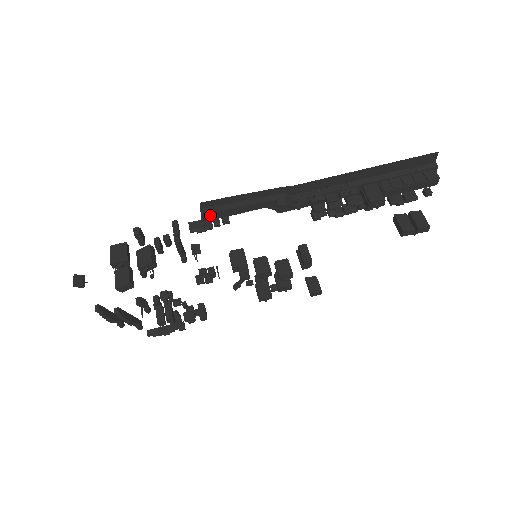
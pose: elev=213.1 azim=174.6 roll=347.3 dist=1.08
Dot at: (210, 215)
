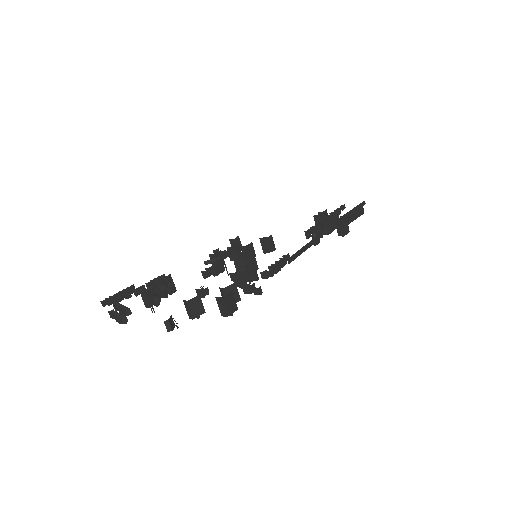
Dot at: (289, 261)
